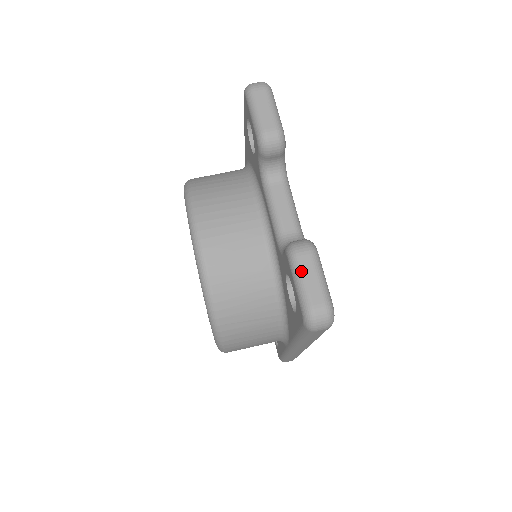
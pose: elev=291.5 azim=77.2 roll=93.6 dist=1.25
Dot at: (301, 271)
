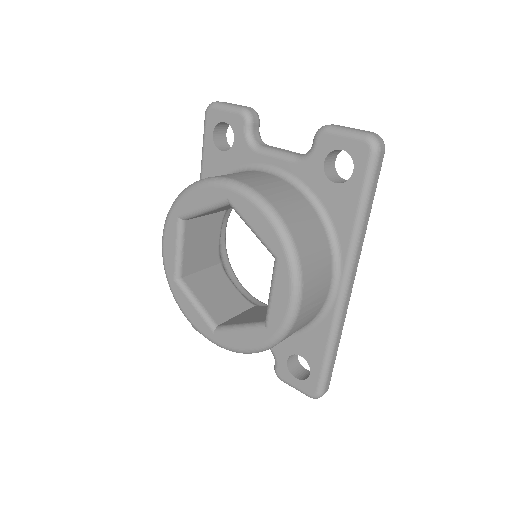
Dot at: (342, 127)
